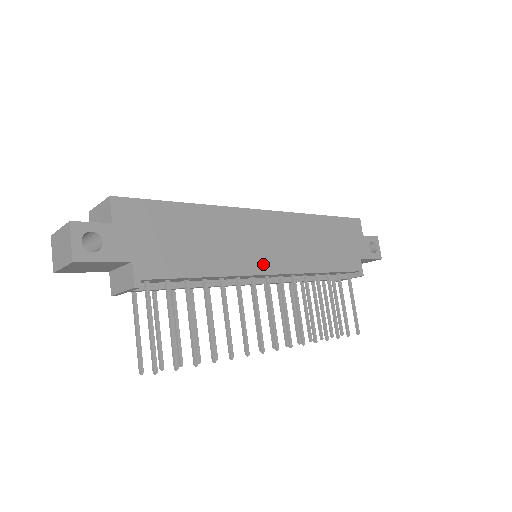
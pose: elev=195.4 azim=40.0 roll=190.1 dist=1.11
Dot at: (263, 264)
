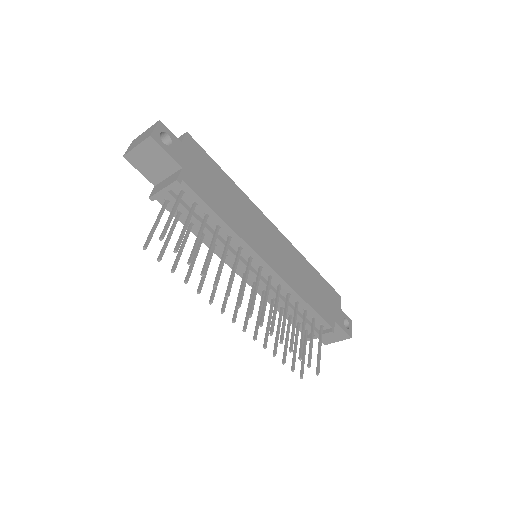
Dot at: (262, 251)
